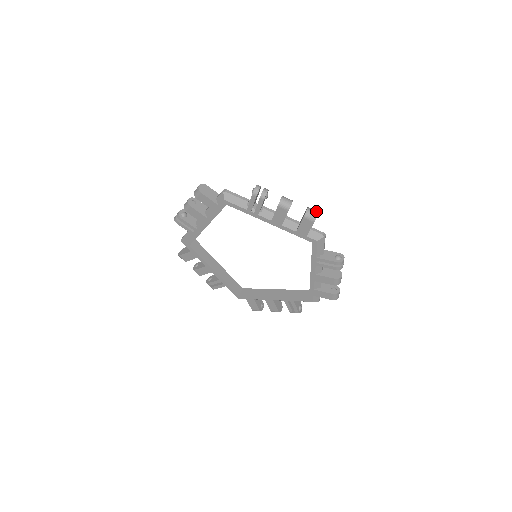
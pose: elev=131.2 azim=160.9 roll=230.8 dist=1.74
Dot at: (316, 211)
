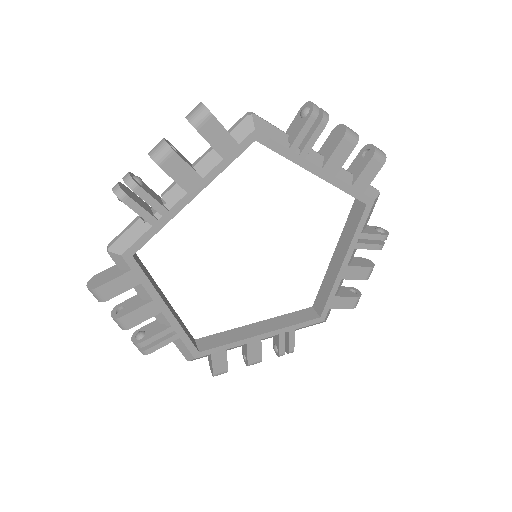
Dot at: (197, 105)
